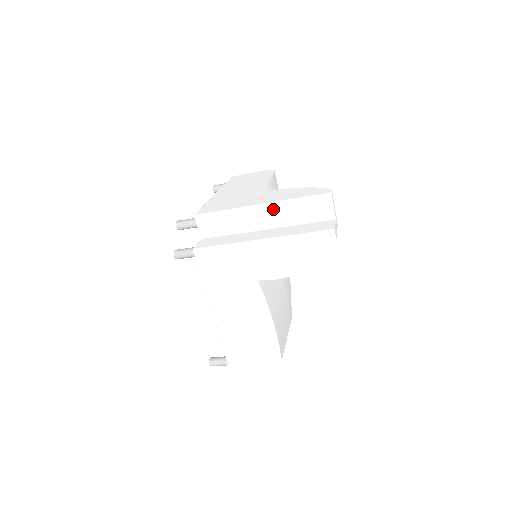
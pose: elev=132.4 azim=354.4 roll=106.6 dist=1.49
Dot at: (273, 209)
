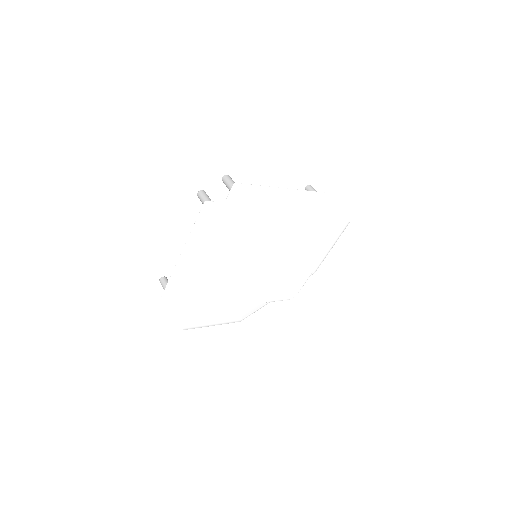
Dot at: (270, 236)
